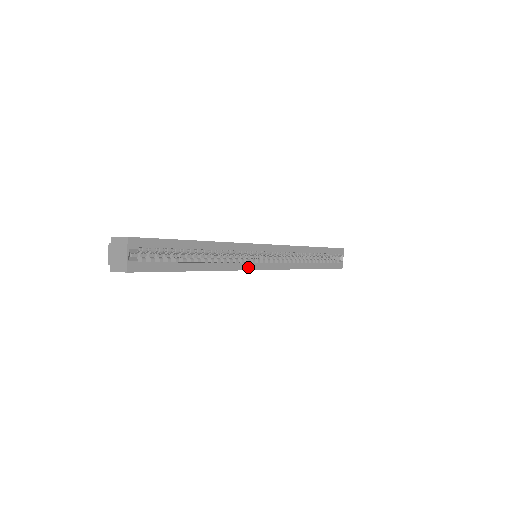
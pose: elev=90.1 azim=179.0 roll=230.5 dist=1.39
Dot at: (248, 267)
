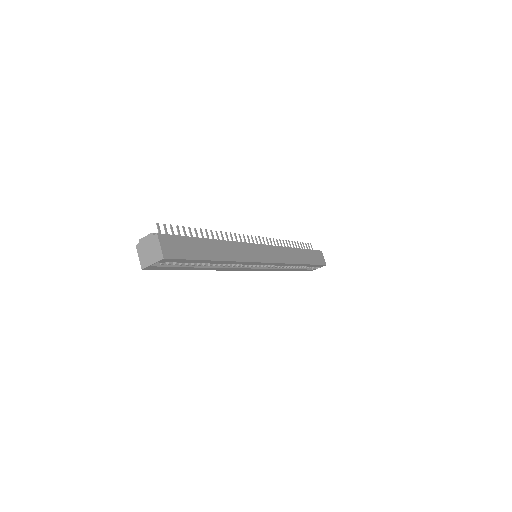
Dot at: (238, 269)
